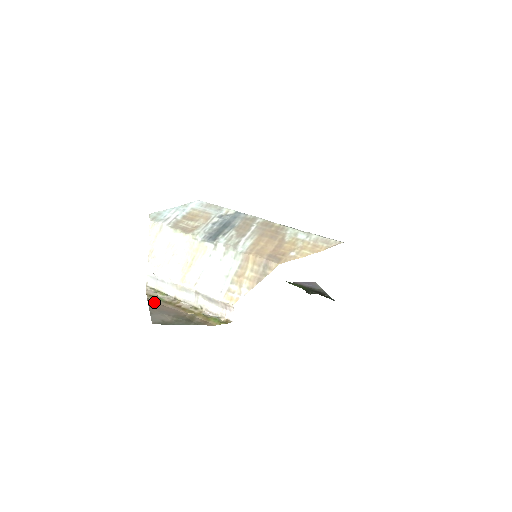
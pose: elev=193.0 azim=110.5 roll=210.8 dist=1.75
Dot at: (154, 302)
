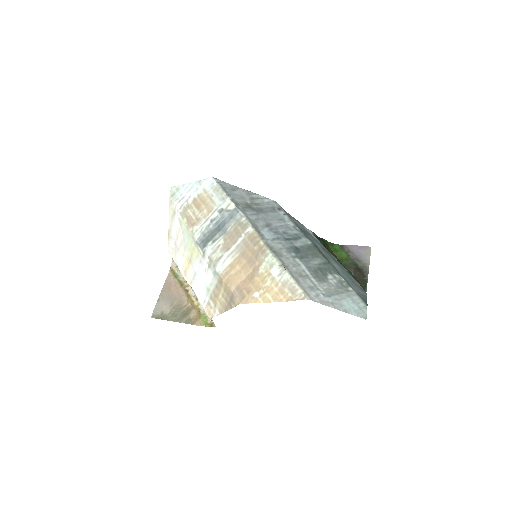
Dot at: (171, 281)
